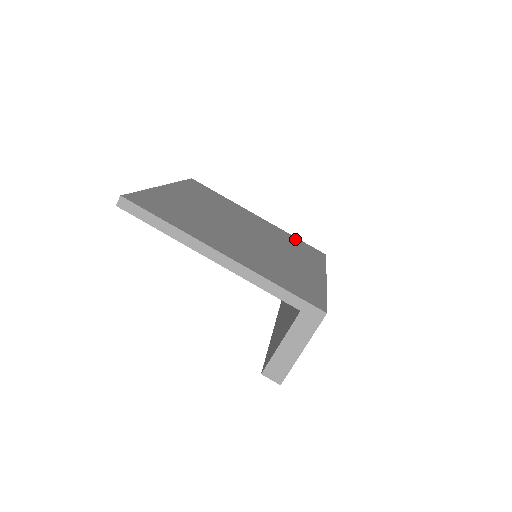
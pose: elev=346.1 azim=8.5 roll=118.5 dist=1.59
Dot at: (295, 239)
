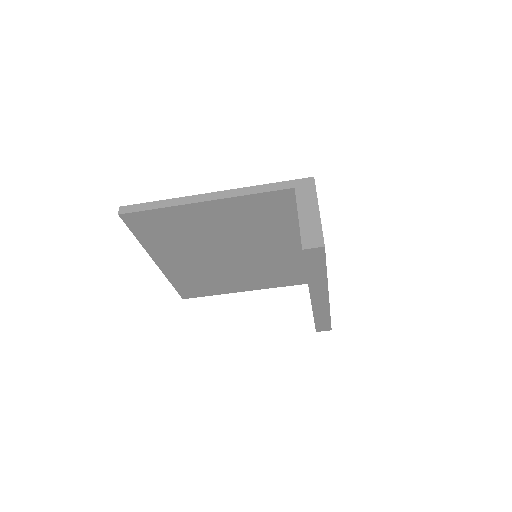
Dot at: occluded
